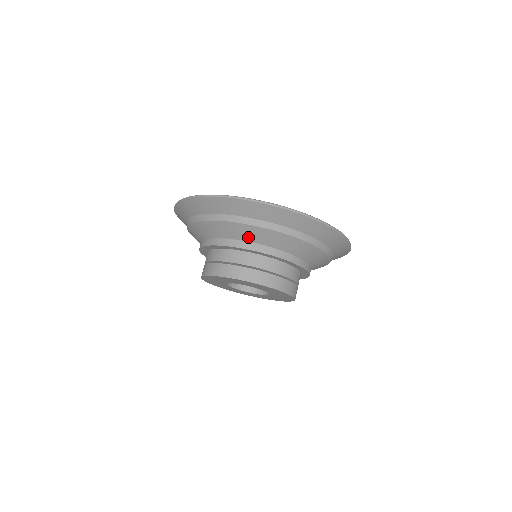
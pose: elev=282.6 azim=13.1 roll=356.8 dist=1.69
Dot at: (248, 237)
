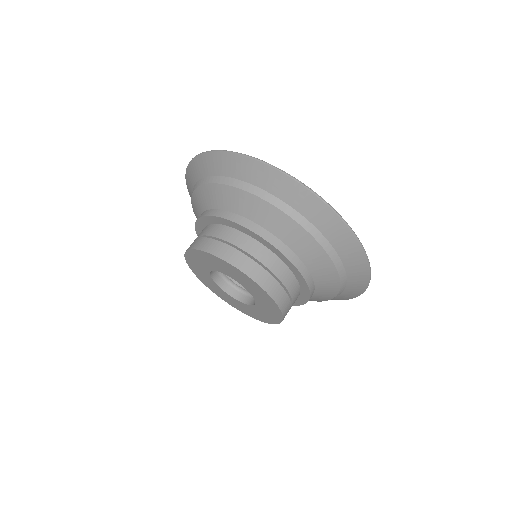
Dot at: (205, 204)
